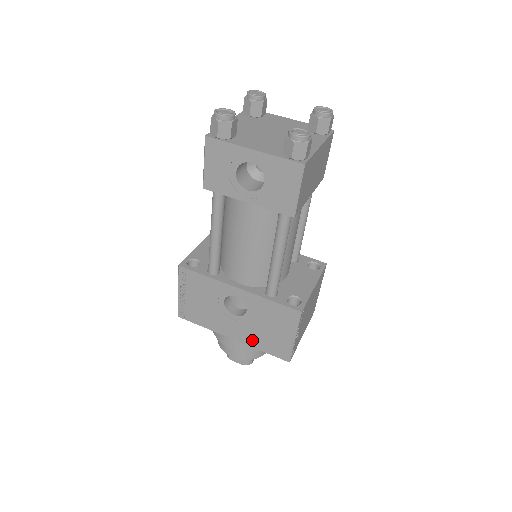
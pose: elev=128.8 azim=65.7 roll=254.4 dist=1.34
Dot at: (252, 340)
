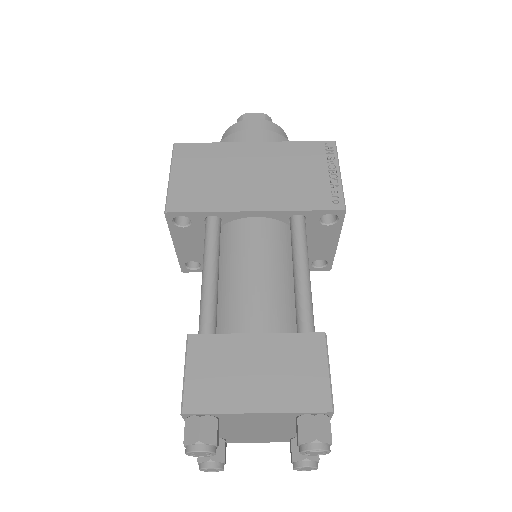
Dot at: occluded
